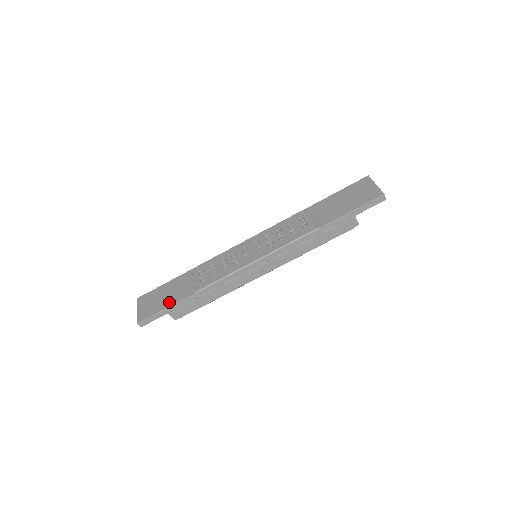
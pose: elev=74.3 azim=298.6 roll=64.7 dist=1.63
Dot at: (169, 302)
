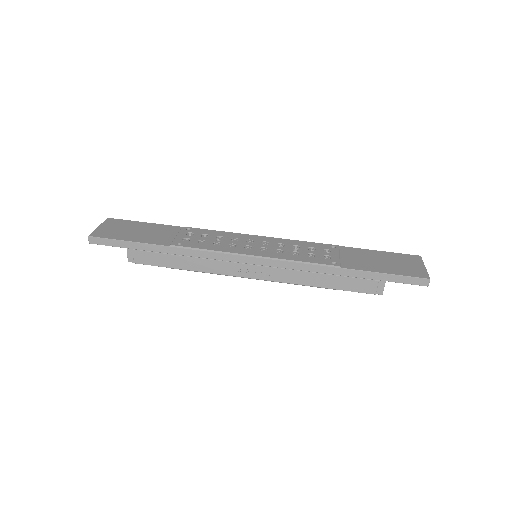
Dot at: (136, 238)
